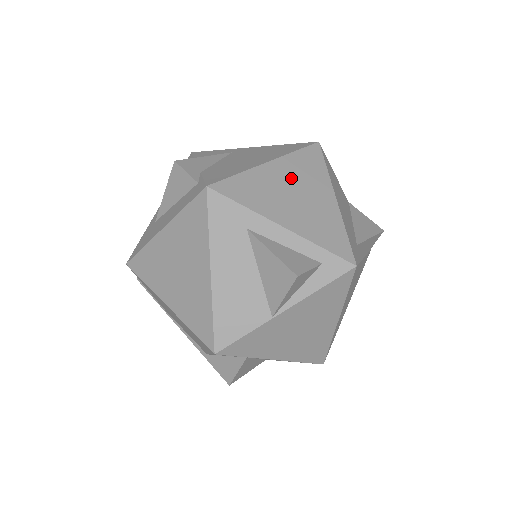
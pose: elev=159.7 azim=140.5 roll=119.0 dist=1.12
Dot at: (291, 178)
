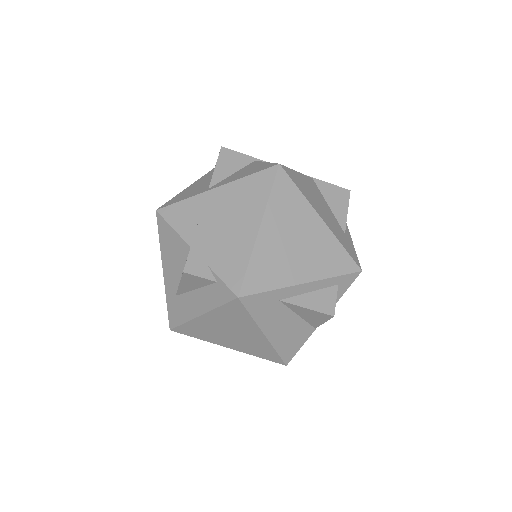
Dot at: (283, 229)
